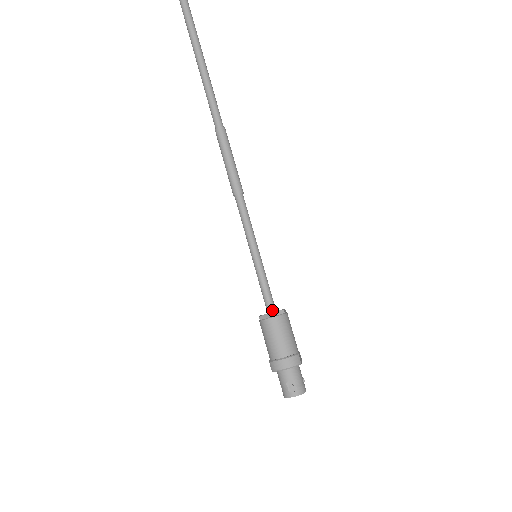
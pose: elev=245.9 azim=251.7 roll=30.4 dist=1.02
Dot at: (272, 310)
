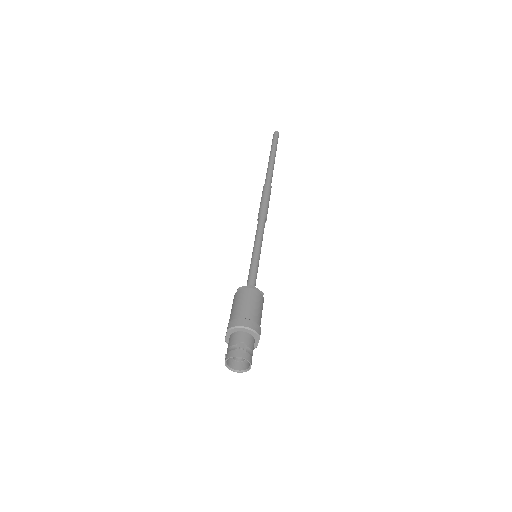
Dot at: occluded
